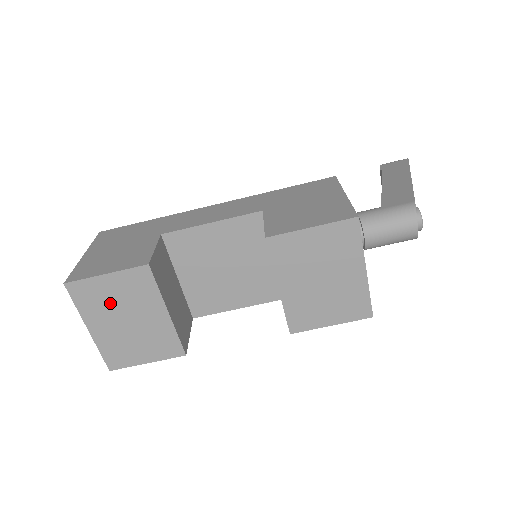
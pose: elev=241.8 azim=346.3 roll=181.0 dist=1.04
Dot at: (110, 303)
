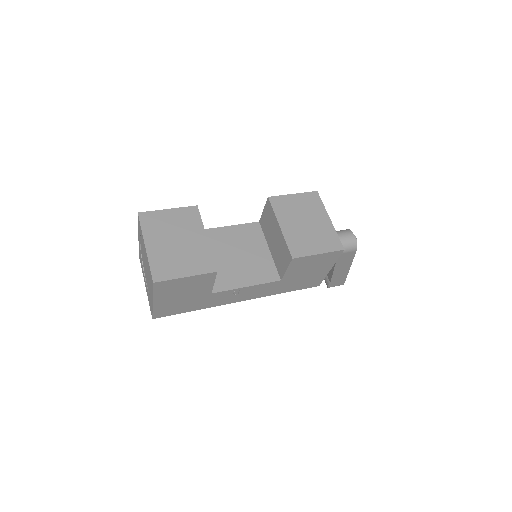
Dot at: (167, 228)
